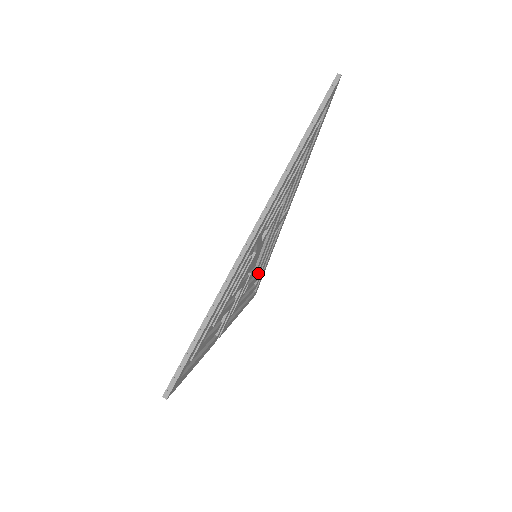
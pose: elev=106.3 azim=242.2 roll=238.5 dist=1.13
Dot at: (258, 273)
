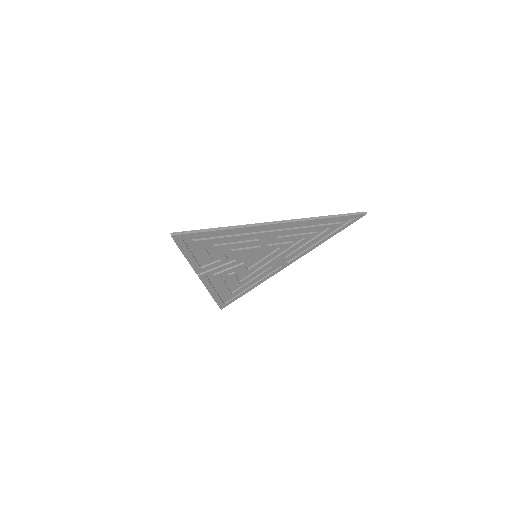
Dot at: (242, 282)
